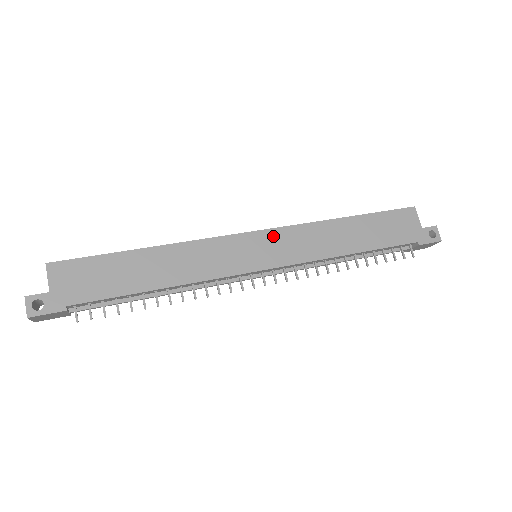
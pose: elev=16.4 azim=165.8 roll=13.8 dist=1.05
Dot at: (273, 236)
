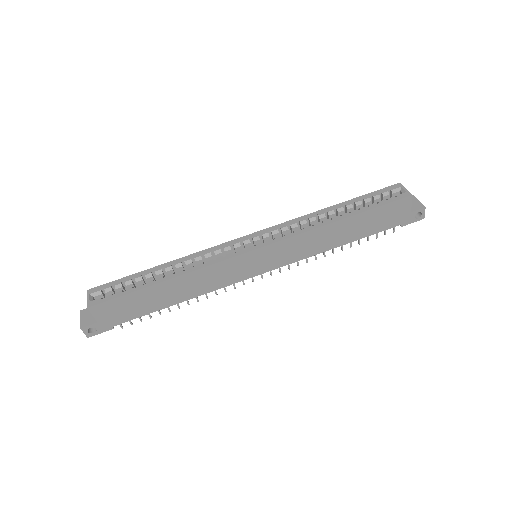
Dot at: (272, 249)
